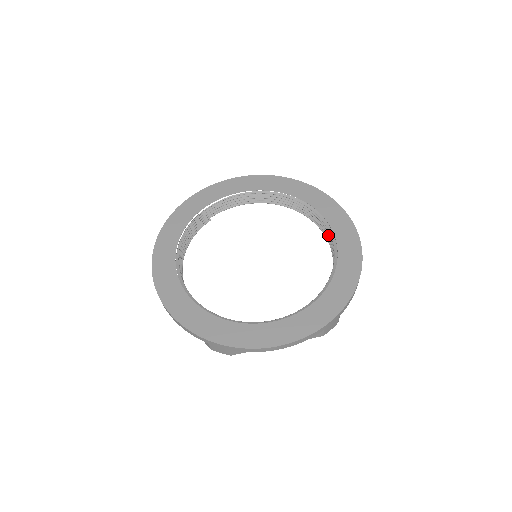
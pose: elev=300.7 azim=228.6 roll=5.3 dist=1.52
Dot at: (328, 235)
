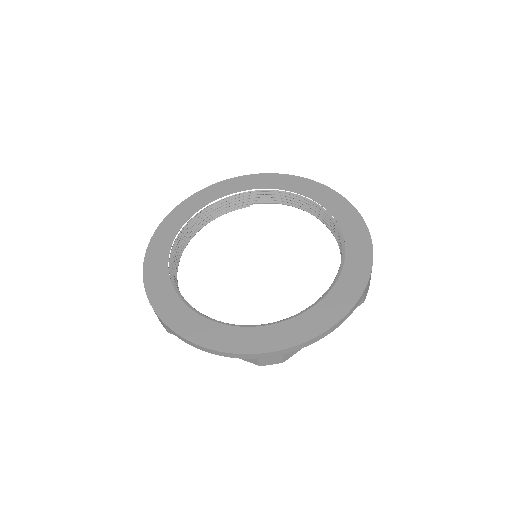
Dot at: occluded
